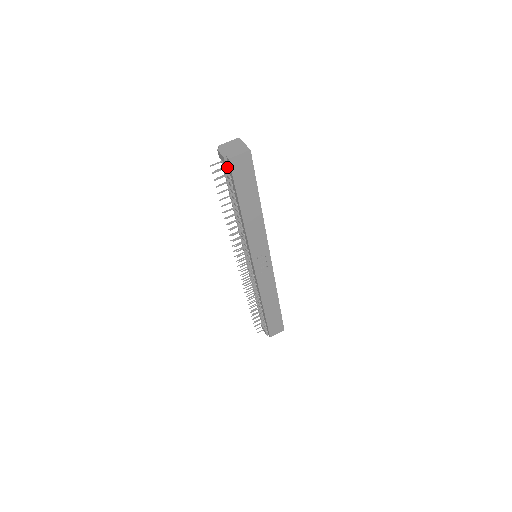
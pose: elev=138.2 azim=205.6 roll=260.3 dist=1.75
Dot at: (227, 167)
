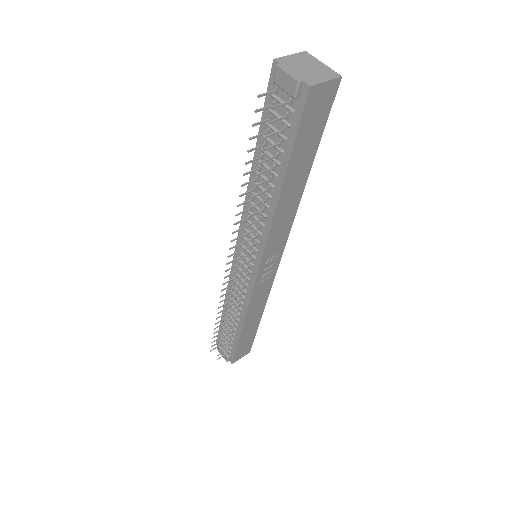
Dot at: (291, 103)
